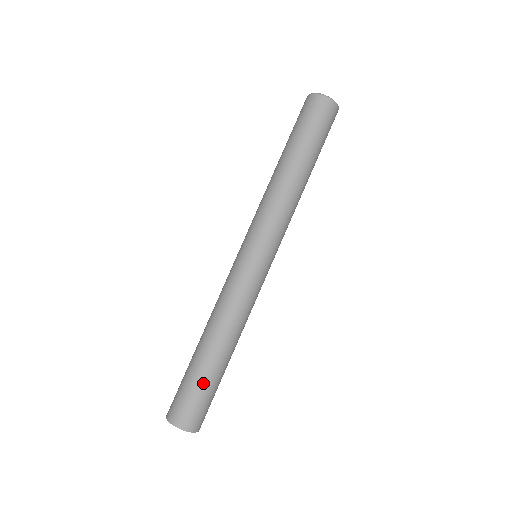
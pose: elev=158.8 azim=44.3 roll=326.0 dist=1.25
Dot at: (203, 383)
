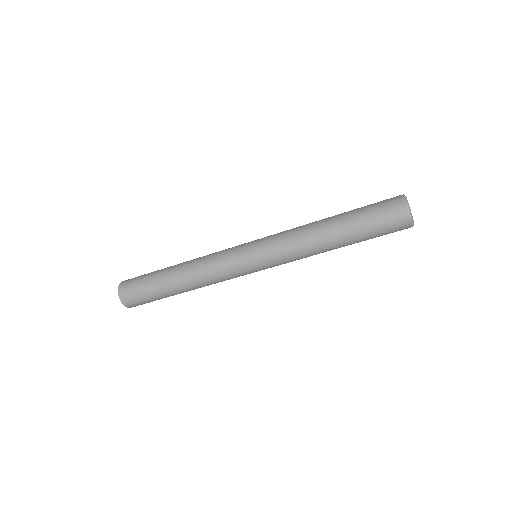
Dot at: (153, 291)
